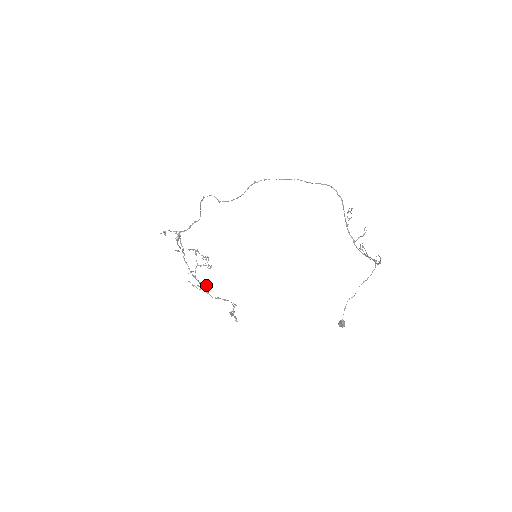
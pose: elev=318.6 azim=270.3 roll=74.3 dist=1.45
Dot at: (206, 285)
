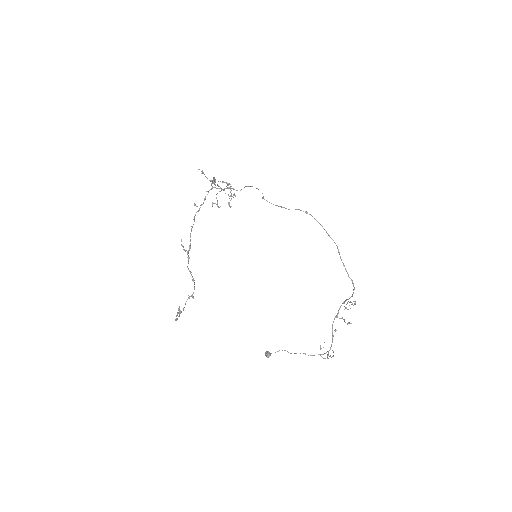
Dot at: occluded
